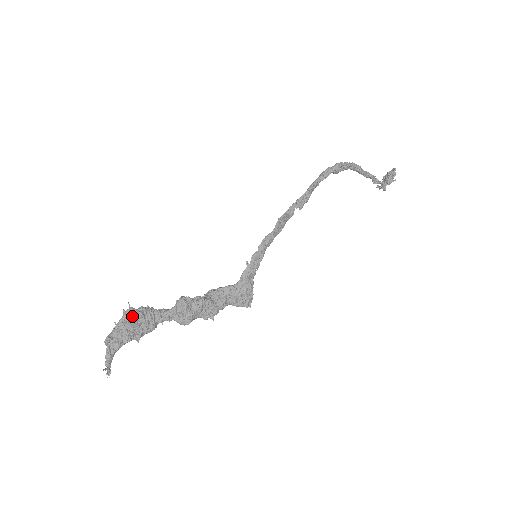
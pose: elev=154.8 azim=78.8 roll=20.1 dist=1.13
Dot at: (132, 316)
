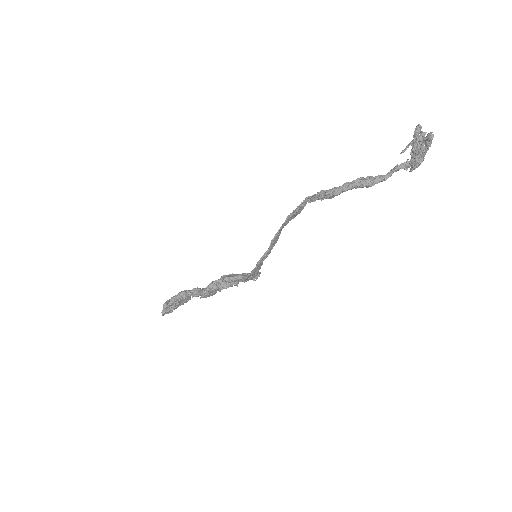
Dot at: (172, 305)
